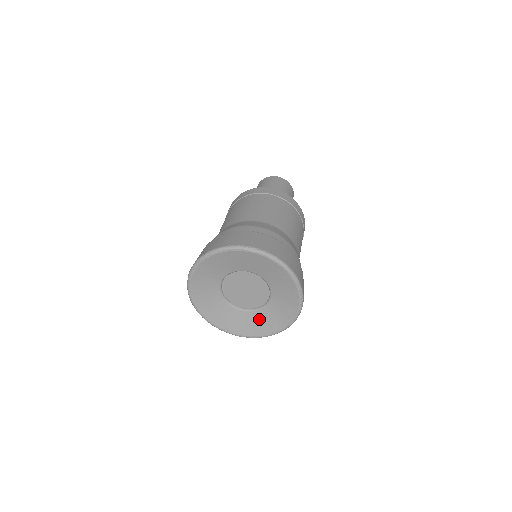
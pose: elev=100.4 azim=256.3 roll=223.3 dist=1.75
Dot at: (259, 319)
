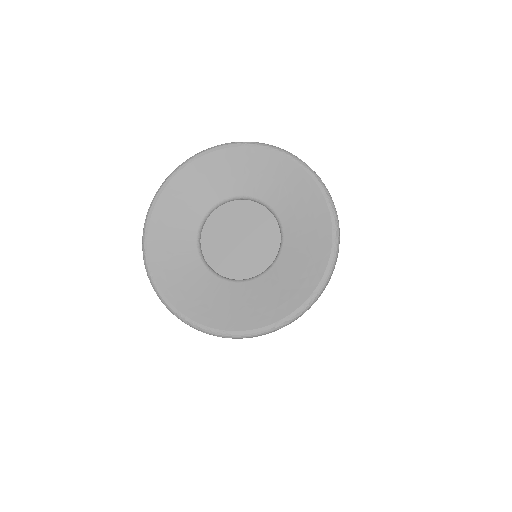
Dot at: (265, 291)
